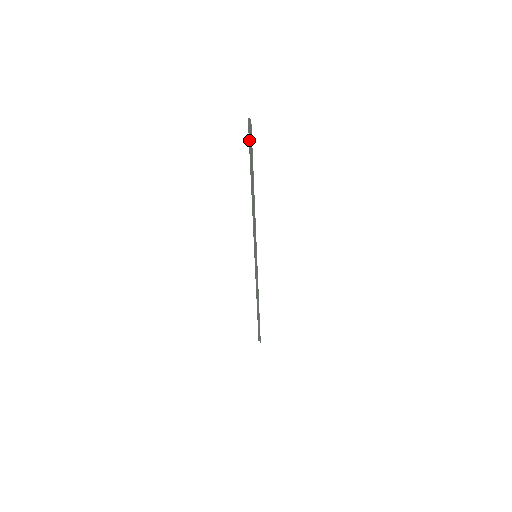
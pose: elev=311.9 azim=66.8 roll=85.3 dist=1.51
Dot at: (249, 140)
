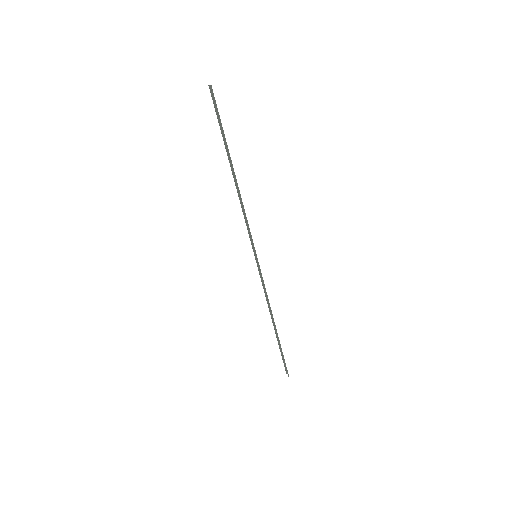
Dot at: (216, 112)
